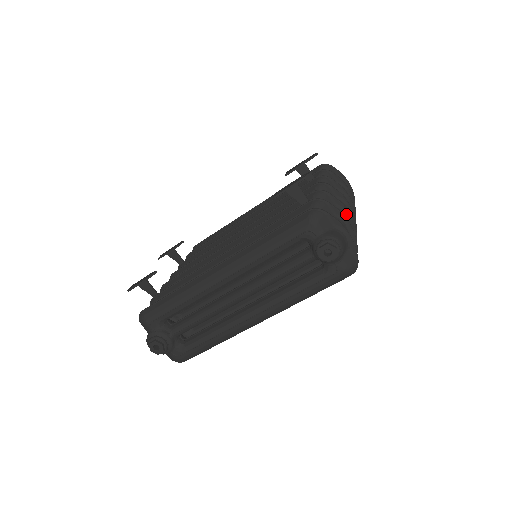
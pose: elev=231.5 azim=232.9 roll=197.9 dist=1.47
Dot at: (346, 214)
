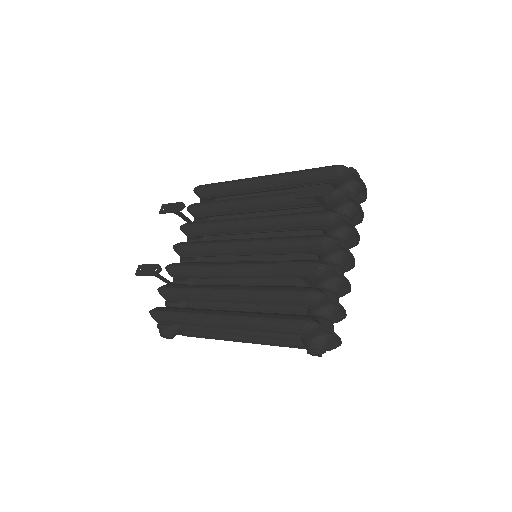
Dot at: (344, 281)
